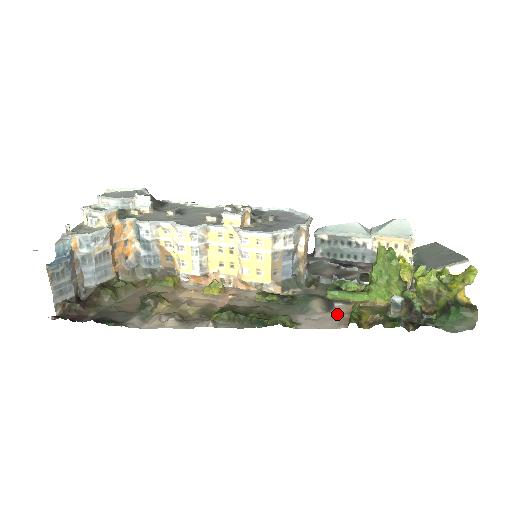
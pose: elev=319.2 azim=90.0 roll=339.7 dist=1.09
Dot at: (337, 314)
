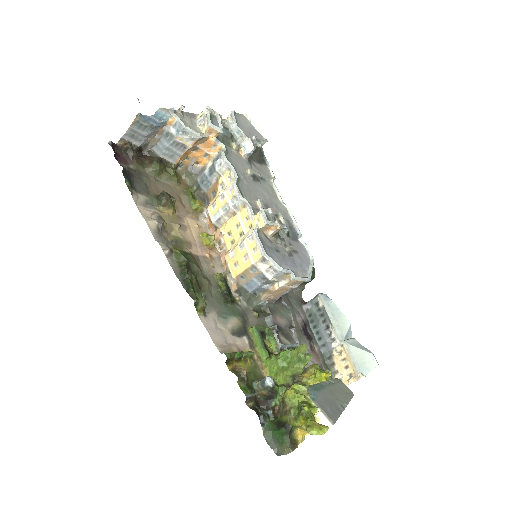
Dot at: (233, 341)
